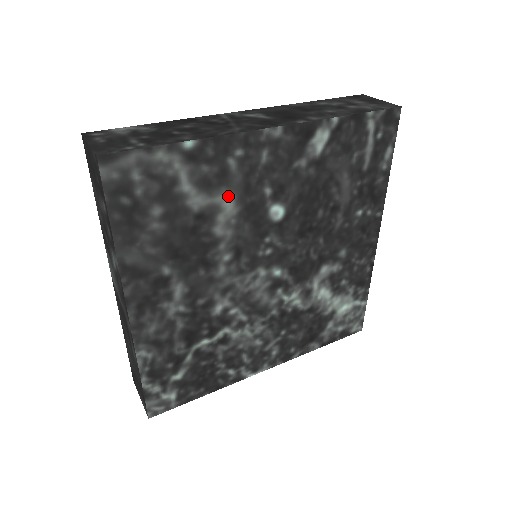
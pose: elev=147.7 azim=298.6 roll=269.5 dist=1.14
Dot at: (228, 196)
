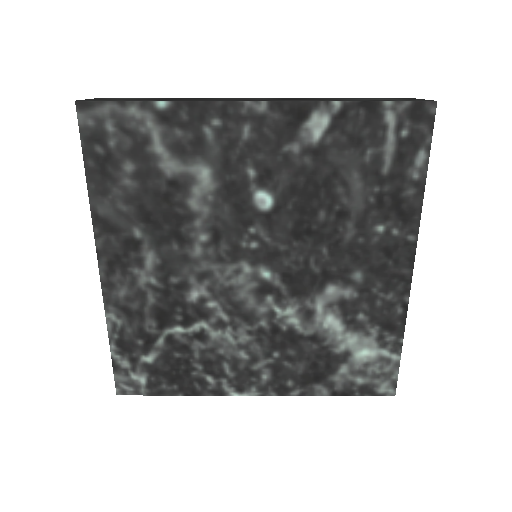
Dot at: (204, 168)
